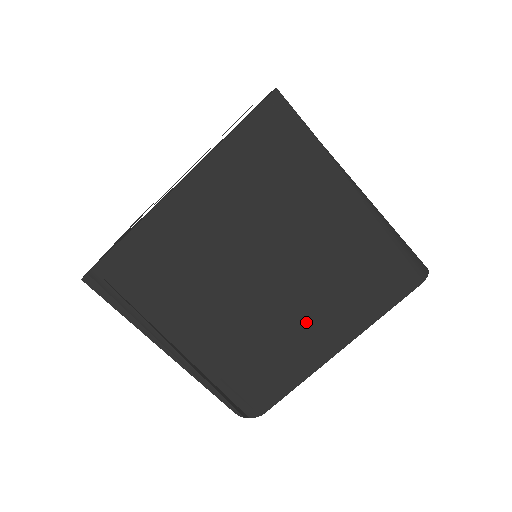
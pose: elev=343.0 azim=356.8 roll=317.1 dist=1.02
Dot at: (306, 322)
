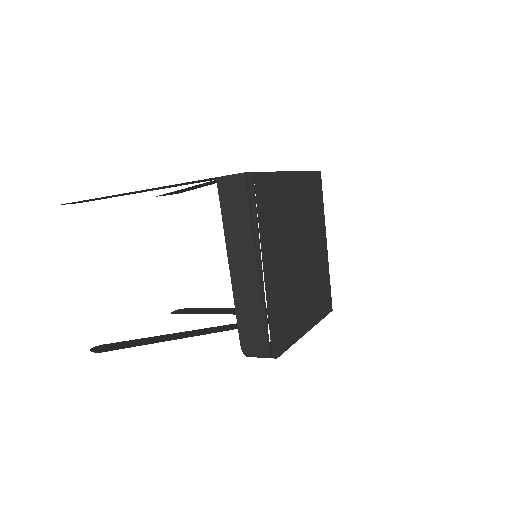
Dot at: (304, 299)
